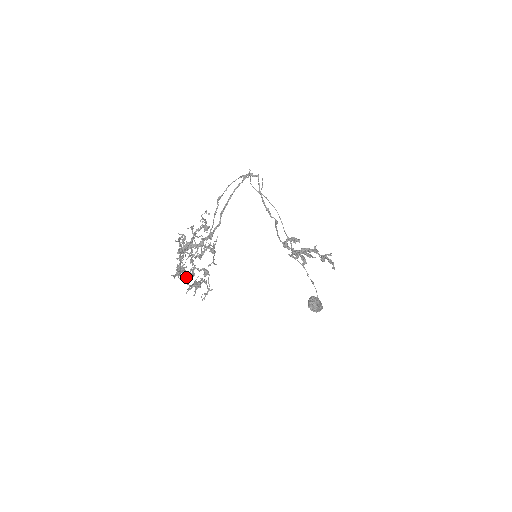
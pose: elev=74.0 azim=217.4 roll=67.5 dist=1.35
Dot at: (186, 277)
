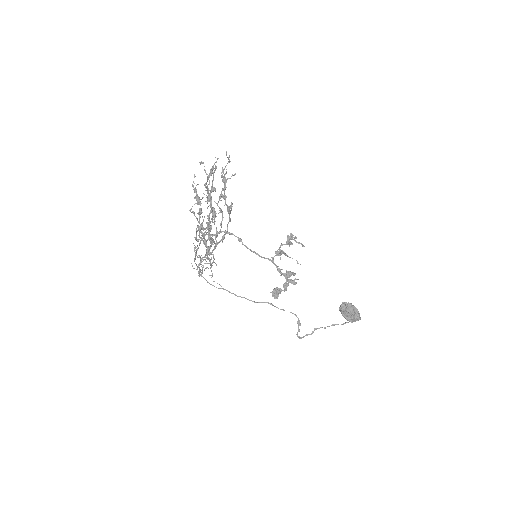
Dot at: (210, 170)
